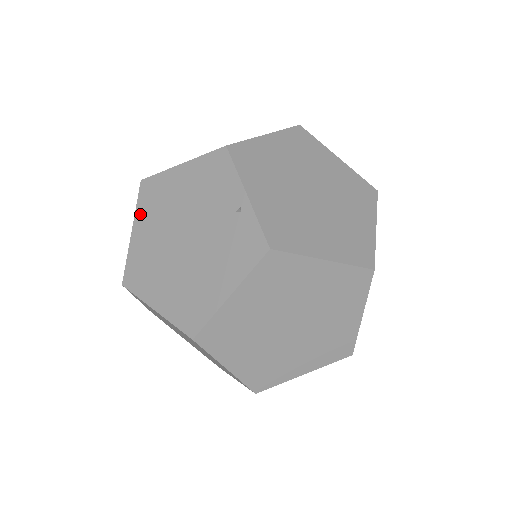
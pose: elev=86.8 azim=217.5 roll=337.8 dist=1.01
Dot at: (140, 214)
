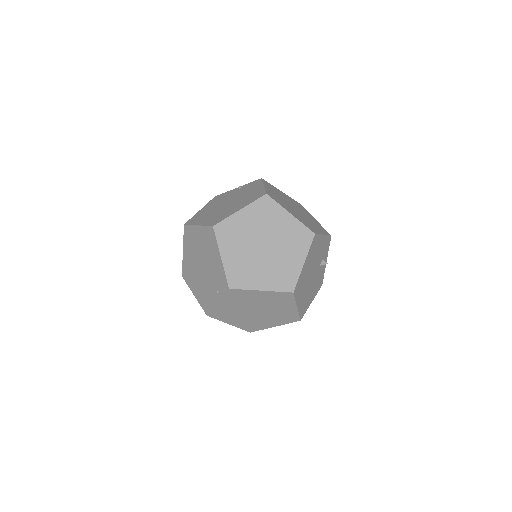
Dot at: (196, 222)
